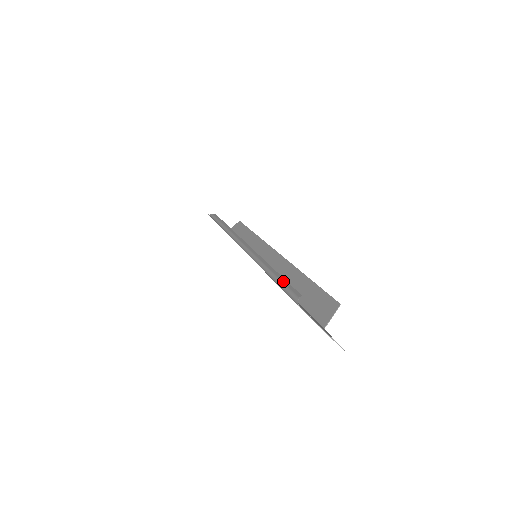
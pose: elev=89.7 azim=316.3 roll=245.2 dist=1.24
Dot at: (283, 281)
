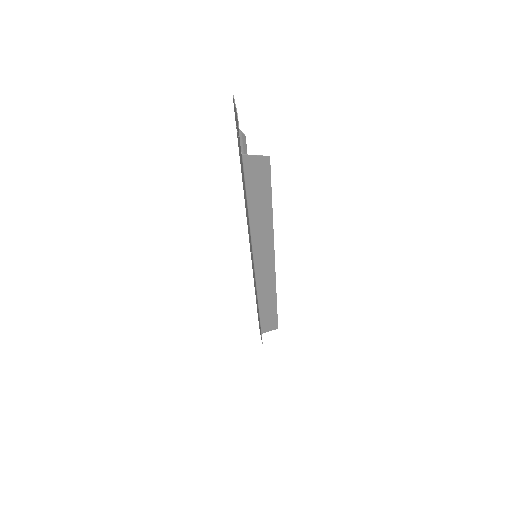
Dot at: occluded
